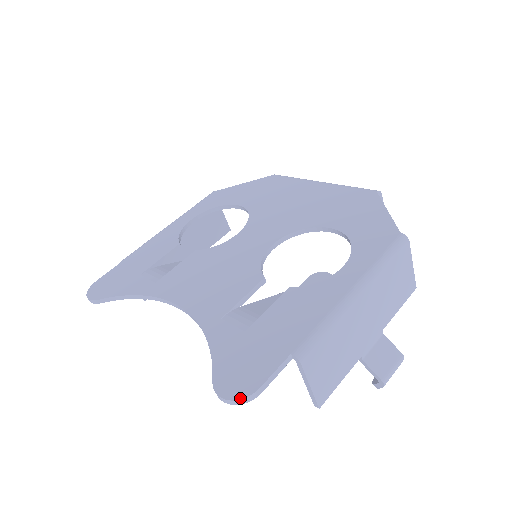
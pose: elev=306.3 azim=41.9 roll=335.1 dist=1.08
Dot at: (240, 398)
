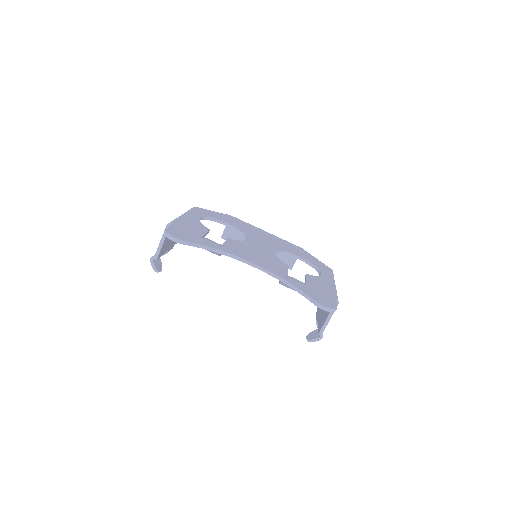
Dot at: (334, 309)
